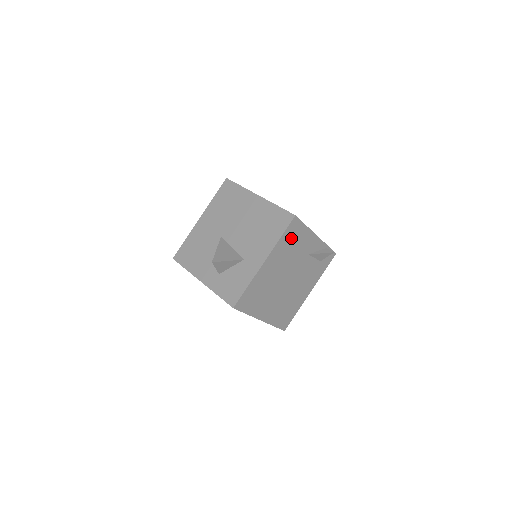
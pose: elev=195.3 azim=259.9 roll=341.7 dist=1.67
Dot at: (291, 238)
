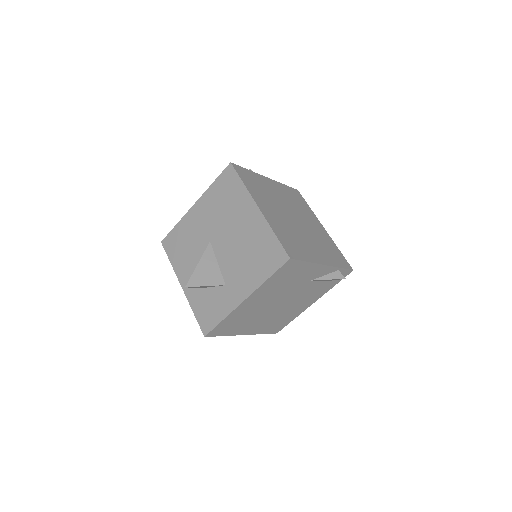
Dot at: (284, 275)
